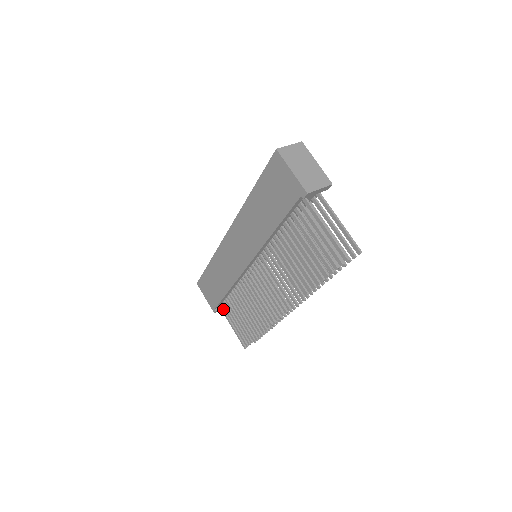
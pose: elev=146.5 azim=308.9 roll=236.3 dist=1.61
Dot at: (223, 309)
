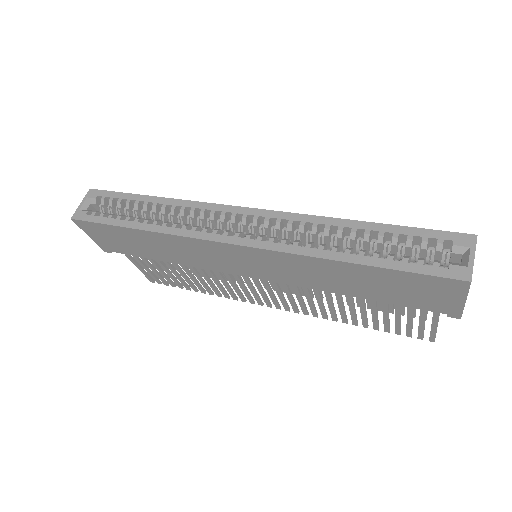
Dot at: occluded
